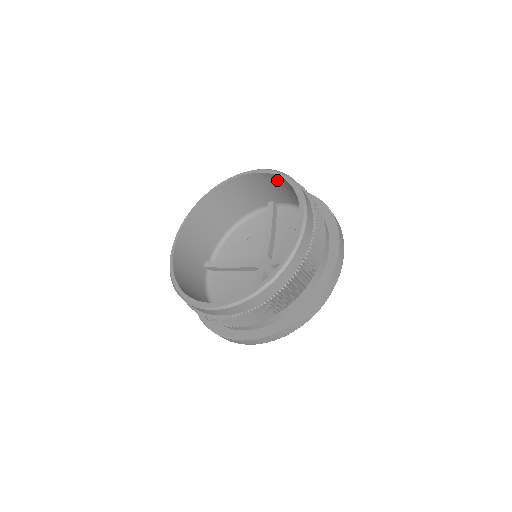
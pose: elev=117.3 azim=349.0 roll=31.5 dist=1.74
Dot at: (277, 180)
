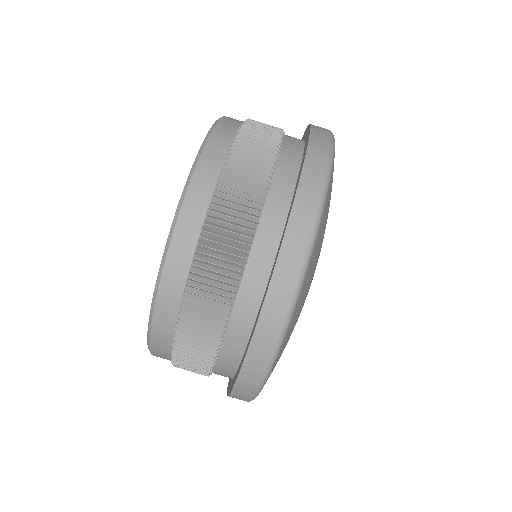
Dot at: occluded
